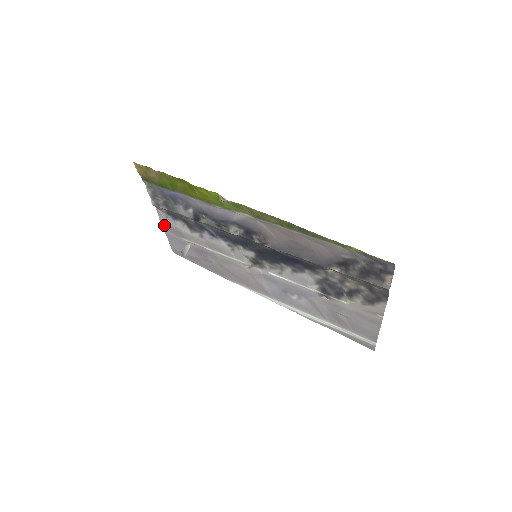
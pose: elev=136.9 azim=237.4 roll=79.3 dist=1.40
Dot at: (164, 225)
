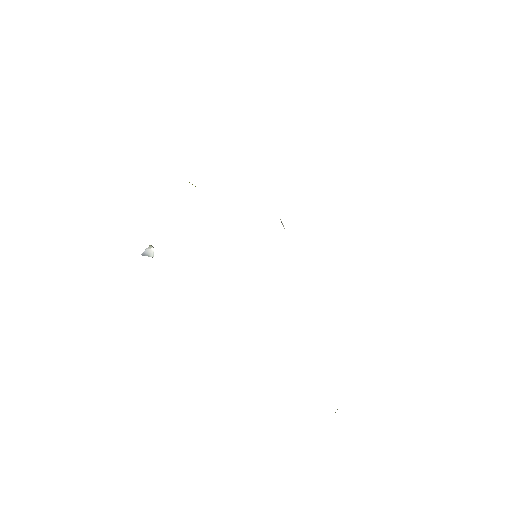
Dot at: occluded
